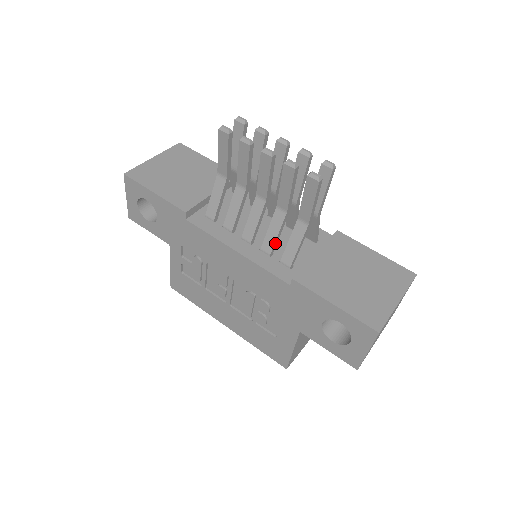
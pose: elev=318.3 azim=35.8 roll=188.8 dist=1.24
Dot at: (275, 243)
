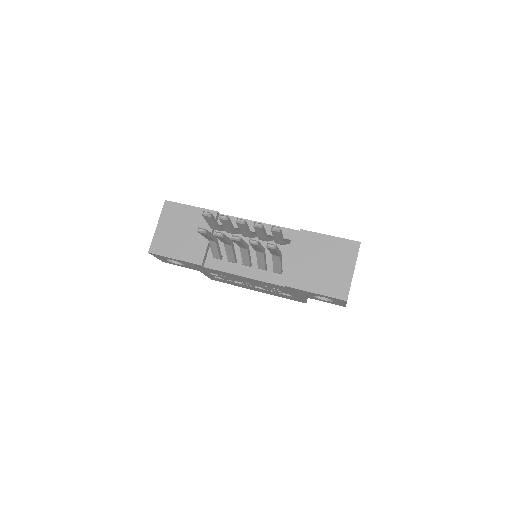
Dot at: (265, 264)
